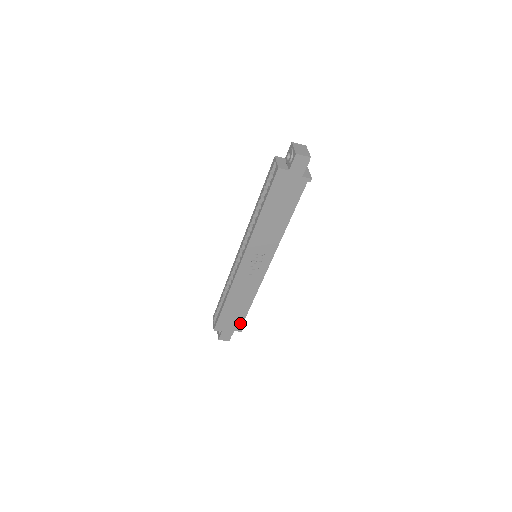
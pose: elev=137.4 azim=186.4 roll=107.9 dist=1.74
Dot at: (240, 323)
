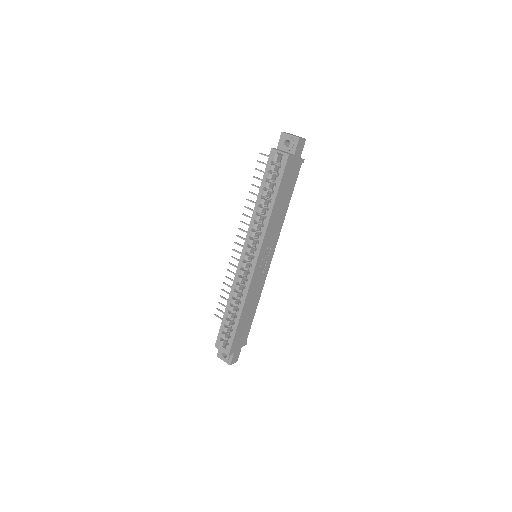
Dot at: (247, 335)
